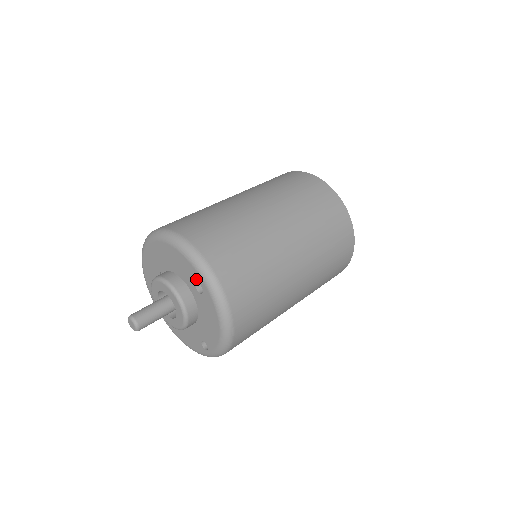
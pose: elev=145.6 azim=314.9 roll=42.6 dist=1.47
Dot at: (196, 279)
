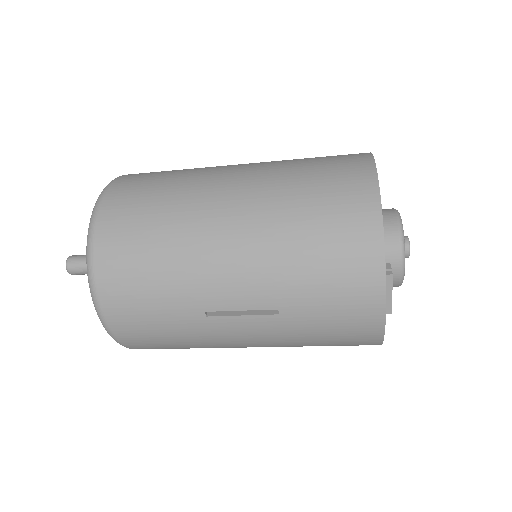
Dot at: occluded
